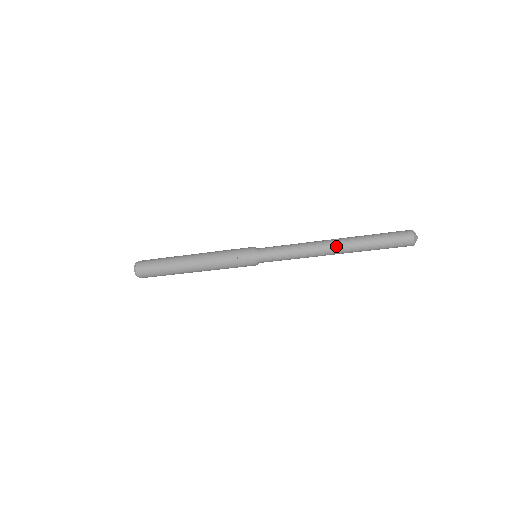
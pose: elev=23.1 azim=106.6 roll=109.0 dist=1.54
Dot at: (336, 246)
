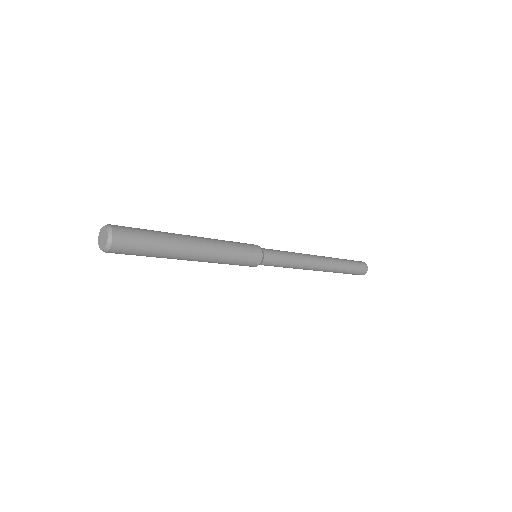
Dot at: (325, 264)
